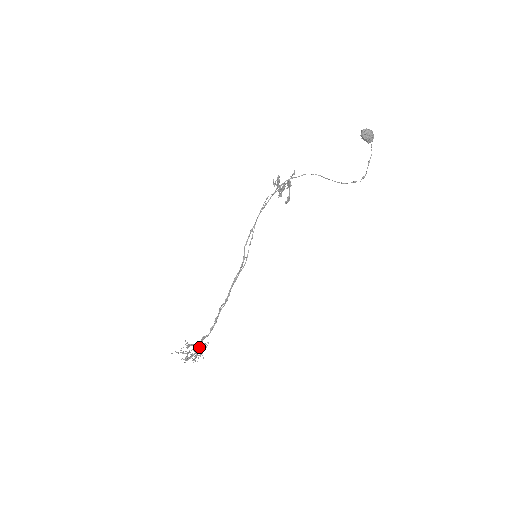
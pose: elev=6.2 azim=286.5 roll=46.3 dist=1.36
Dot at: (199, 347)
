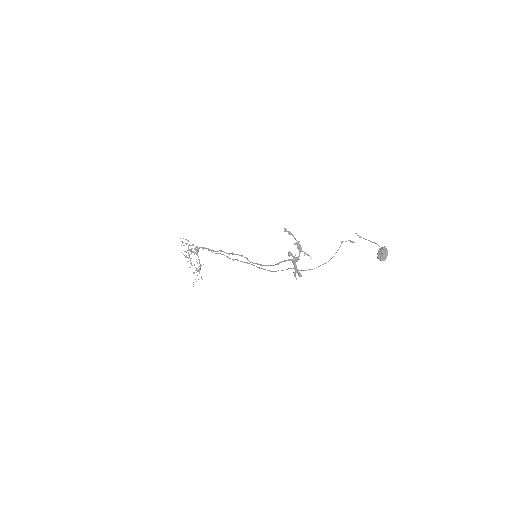
Dot at: occluded
